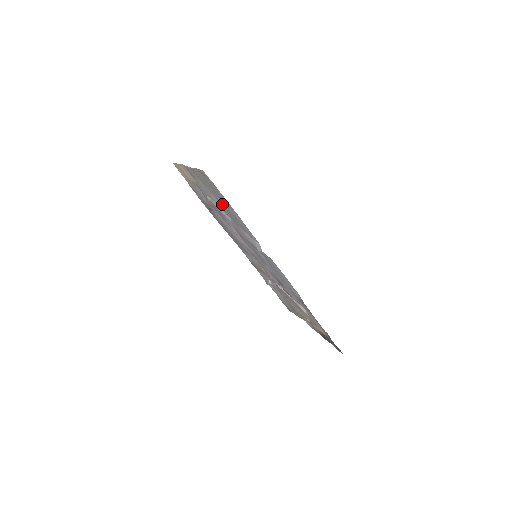
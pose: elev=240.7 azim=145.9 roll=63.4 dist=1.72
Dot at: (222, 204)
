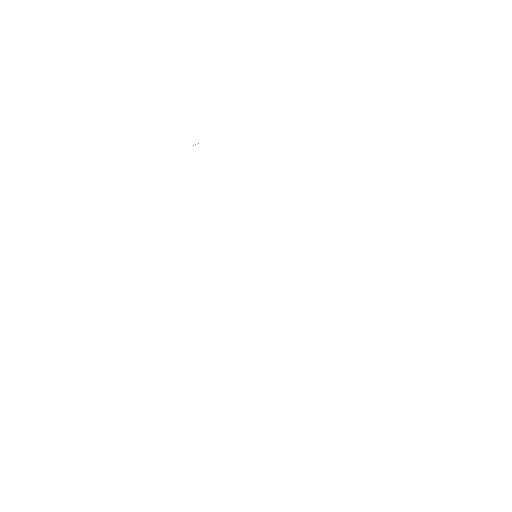
Dot at: occluded
